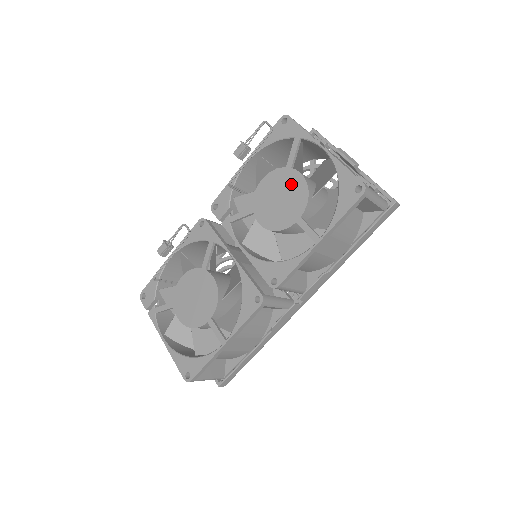
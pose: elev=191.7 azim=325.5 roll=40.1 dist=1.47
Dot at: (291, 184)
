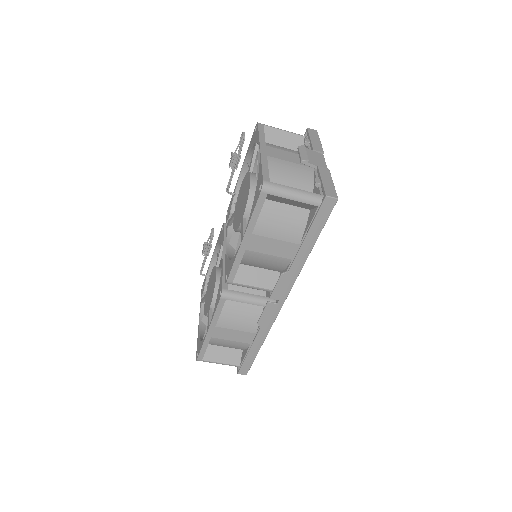
Dot at: (246, 187)
